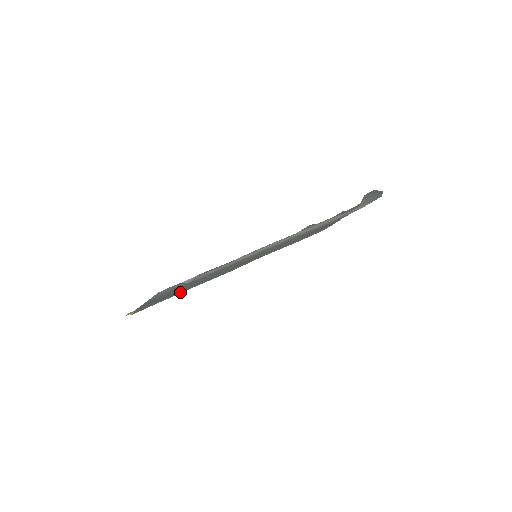
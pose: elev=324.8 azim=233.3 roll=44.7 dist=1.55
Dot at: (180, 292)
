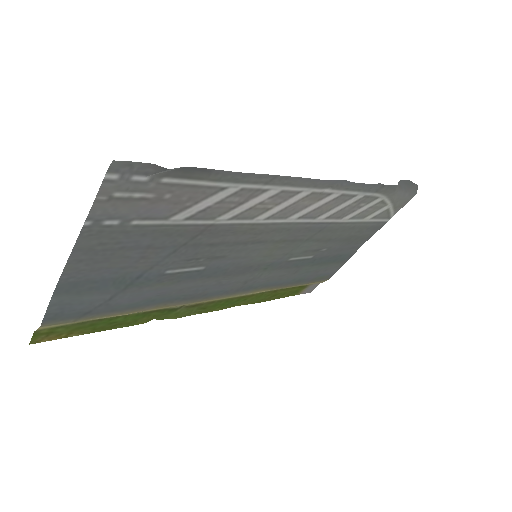
Dot at: (133, 298)
